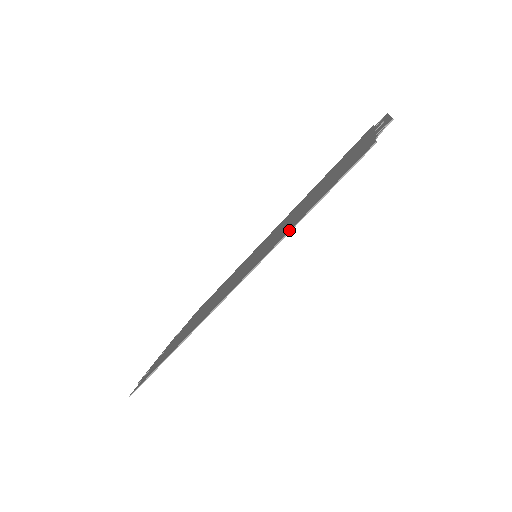
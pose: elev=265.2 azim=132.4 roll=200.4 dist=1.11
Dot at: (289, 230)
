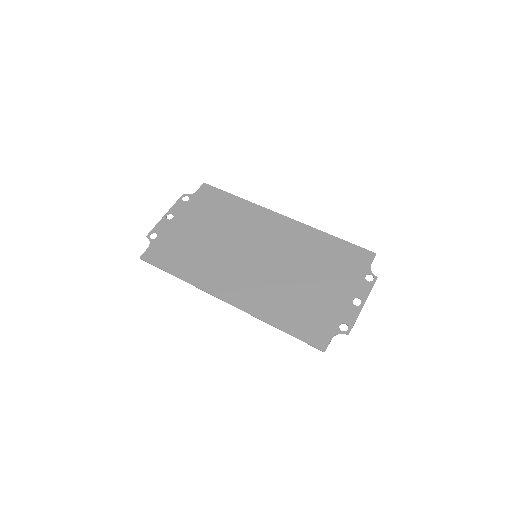
Dot at: (269, 321)
